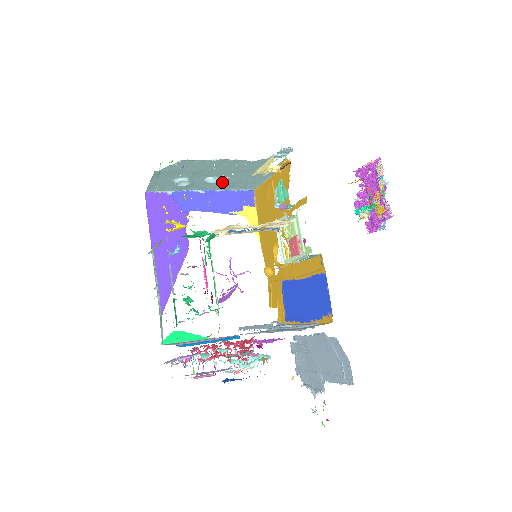
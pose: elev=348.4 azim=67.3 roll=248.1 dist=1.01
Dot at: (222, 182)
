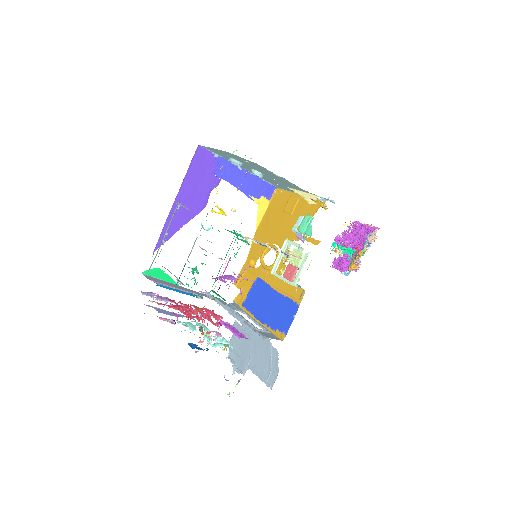
Dot at: occluded
